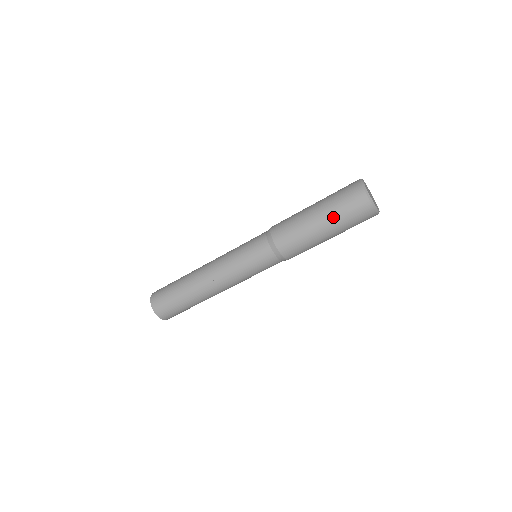
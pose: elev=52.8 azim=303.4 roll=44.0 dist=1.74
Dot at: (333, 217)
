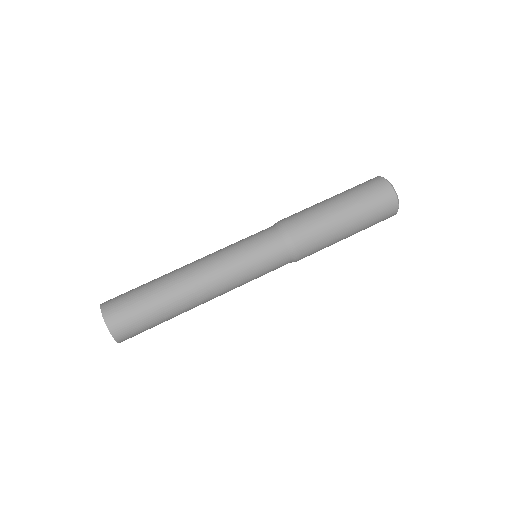
Dot at: (348, 195)
